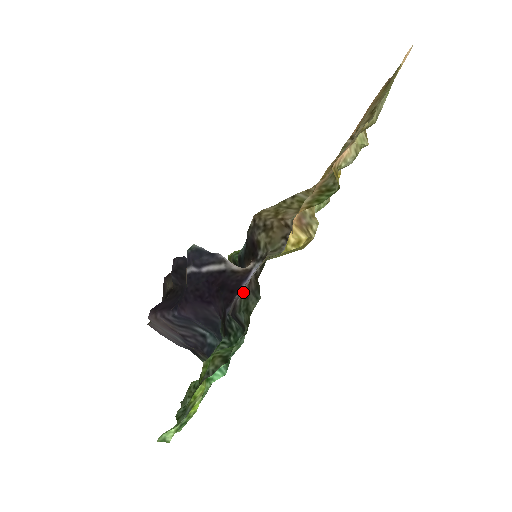
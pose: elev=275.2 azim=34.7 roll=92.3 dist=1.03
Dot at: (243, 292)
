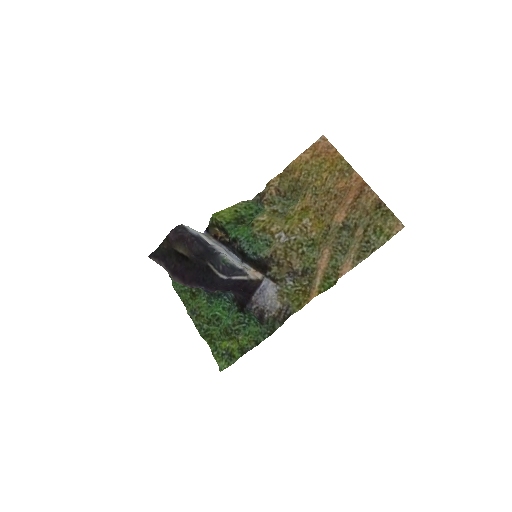
Dot at: (271, 317)
